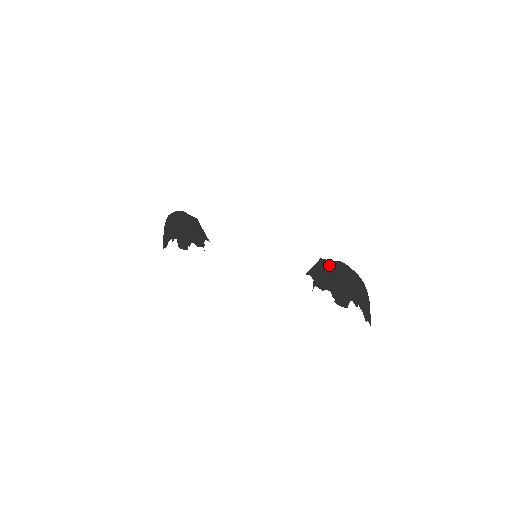
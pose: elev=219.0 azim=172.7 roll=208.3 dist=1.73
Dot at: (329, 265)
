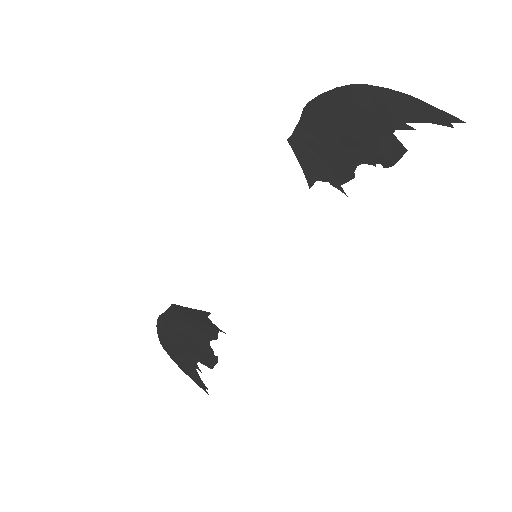
Dot at: (306, 133)
